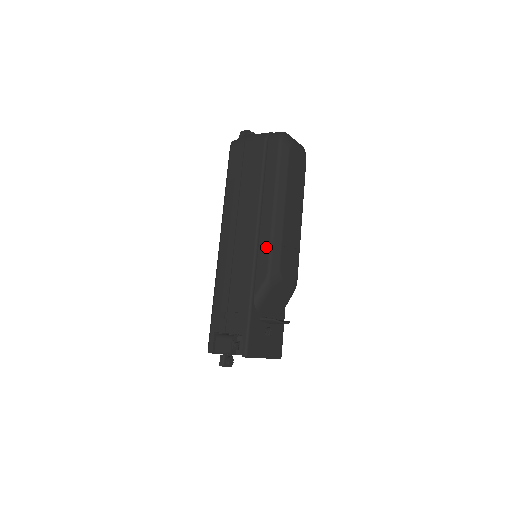
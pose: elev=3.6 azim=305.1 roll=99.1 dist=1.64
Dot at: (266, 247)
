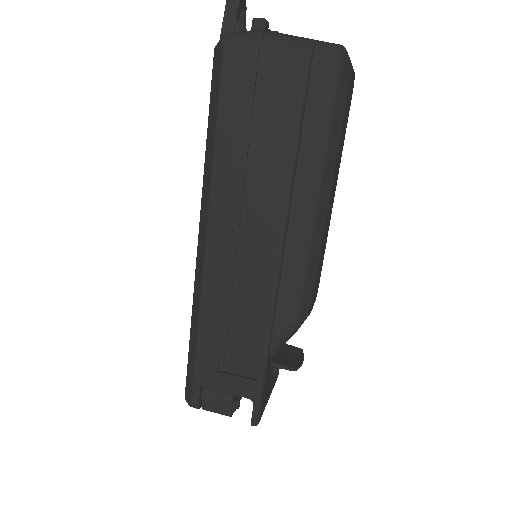
Dot at: (296, 276)
